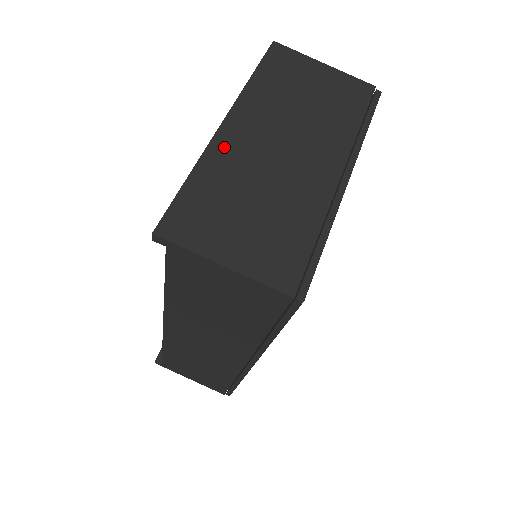
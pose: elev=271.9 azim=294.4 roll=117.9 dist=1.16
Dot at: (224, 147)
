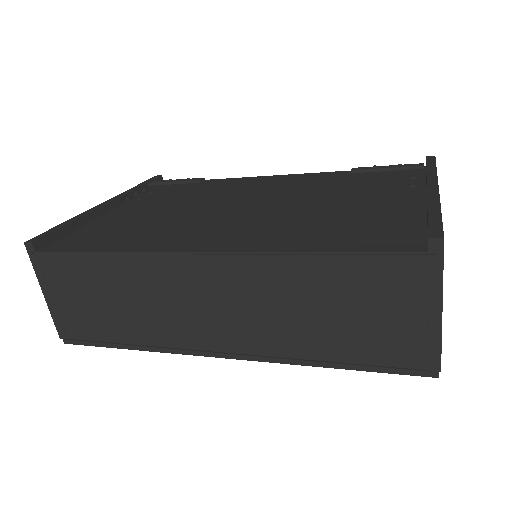
Dot at: occluded
